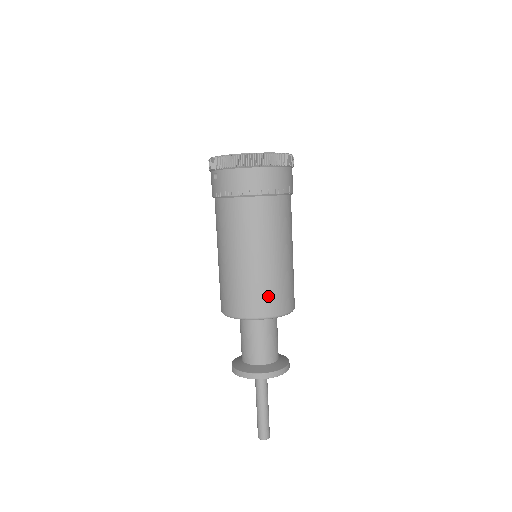
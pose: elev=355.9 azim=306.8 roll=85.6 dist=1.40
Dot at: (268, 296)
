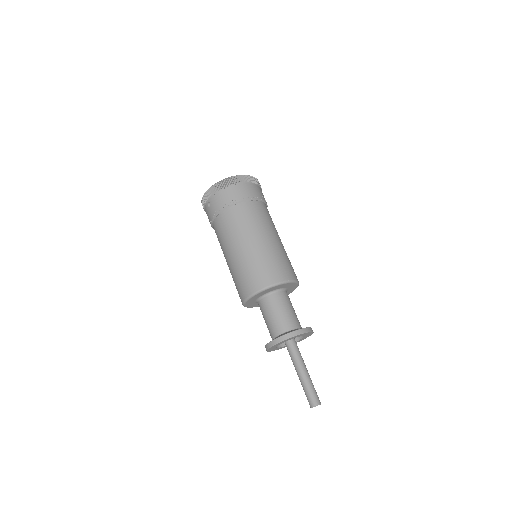
Dot at: (273, 267)
